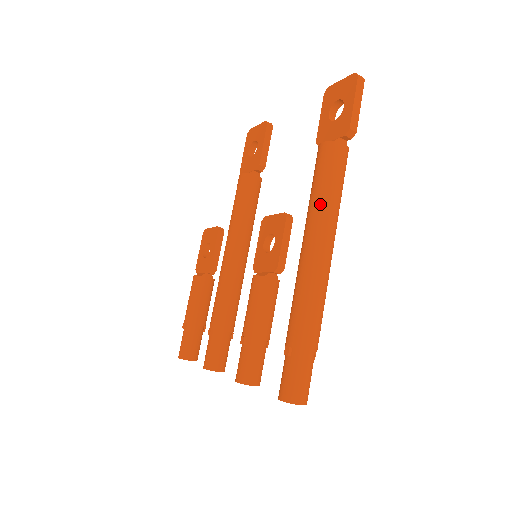
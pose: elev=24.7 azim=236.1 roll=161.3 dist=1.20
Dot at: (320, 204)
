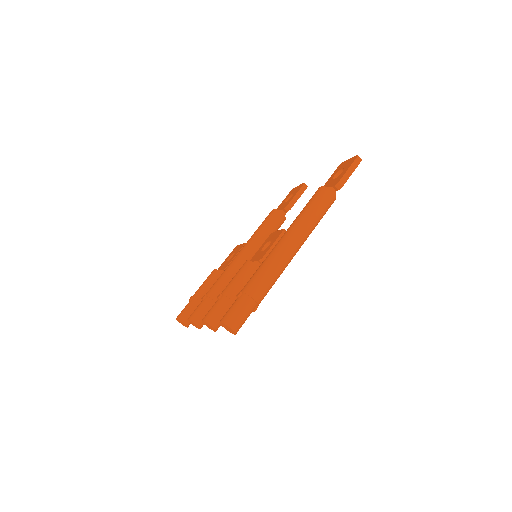
Dot at: (301, 218)
